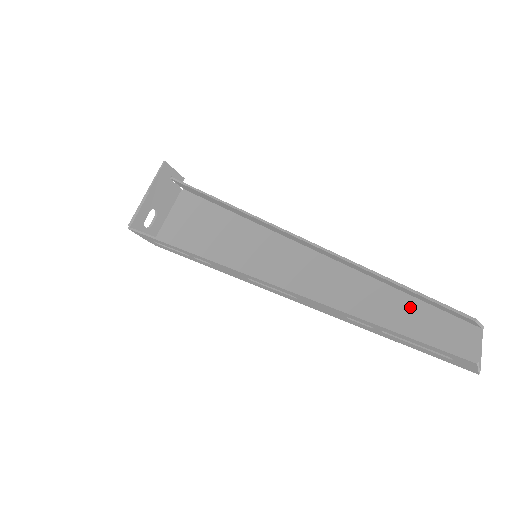
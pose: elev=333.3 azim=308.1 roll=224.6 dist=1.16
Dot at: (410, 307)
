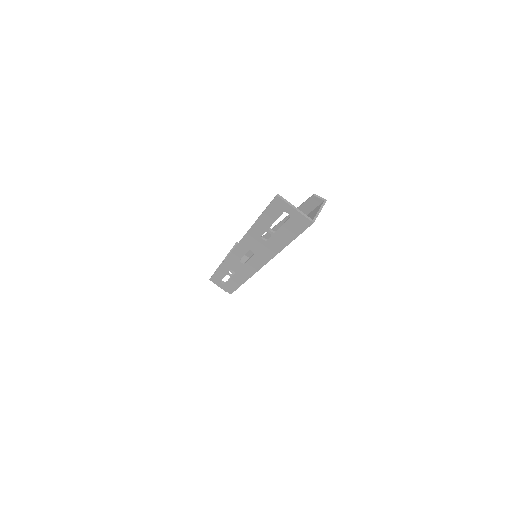
Dot at: occluded
